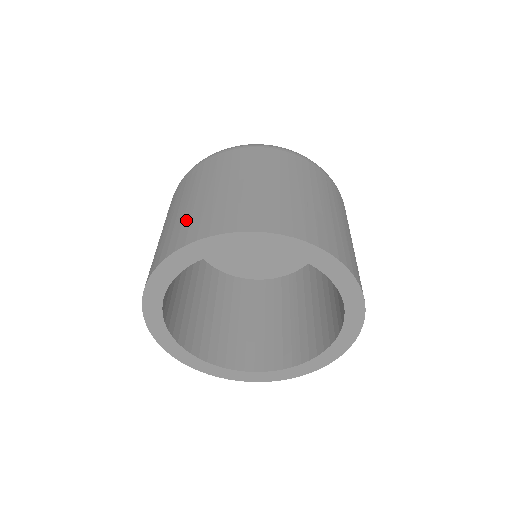
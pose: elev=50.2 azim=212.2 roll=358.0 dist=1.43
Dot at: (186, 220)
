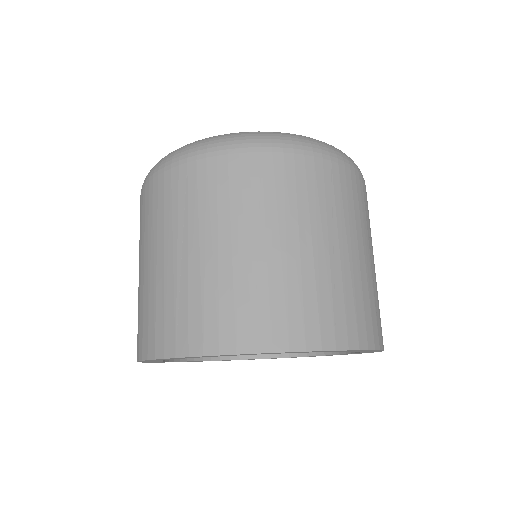
Dot at: (141, 310)
